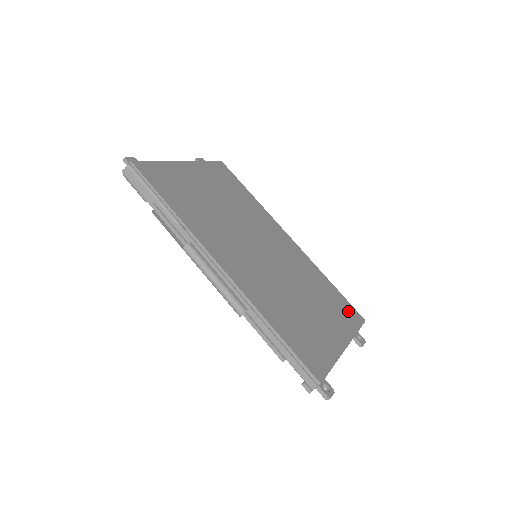
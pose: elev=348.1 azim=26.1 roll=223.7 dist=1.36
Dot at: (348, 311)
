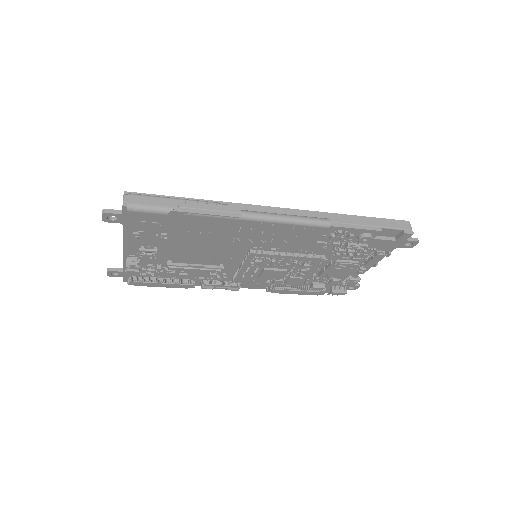
Dot at: occluded
